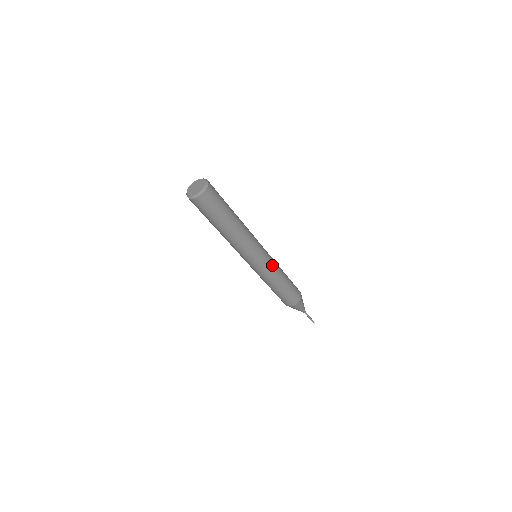
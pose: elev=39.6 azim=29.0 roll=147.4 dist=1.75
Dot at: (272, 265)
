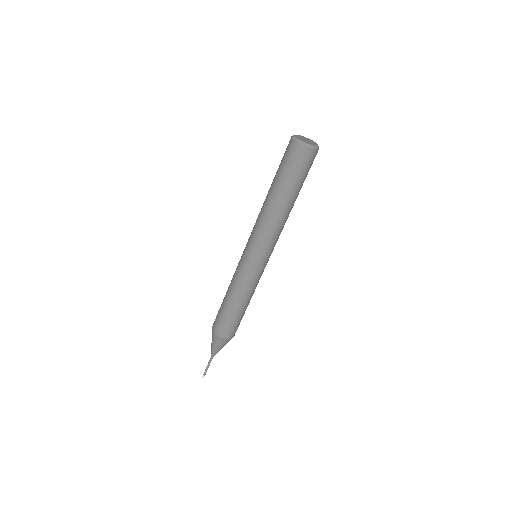
Dot at: (261, 275)
